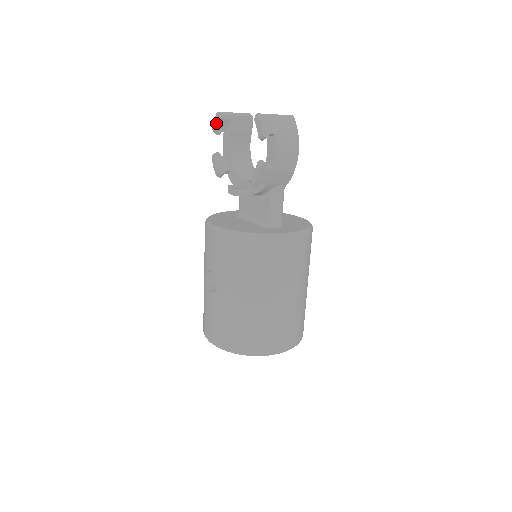
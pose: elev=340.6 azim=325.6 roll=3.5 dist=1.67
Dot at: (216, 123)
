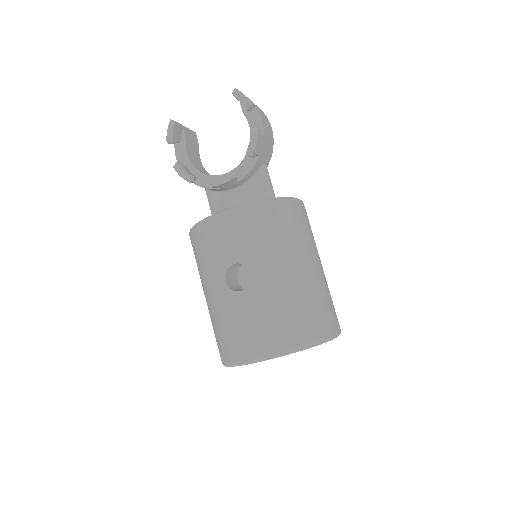
Dot at: (172, 130)
